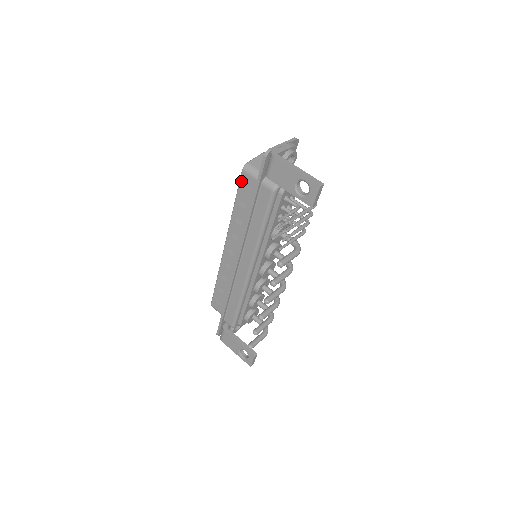
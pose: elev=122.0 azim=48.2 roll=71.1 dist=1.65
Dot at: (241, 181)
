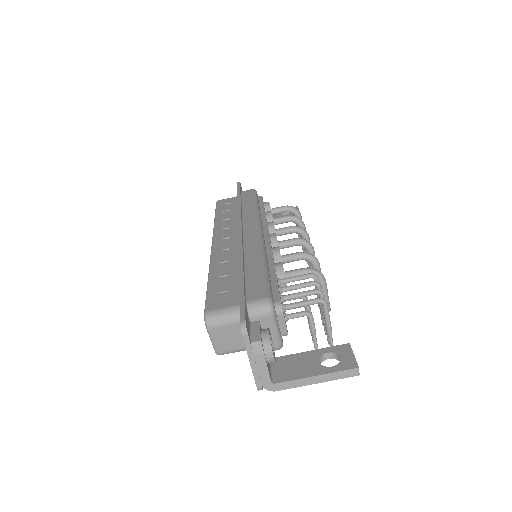
Dot at: occluded
